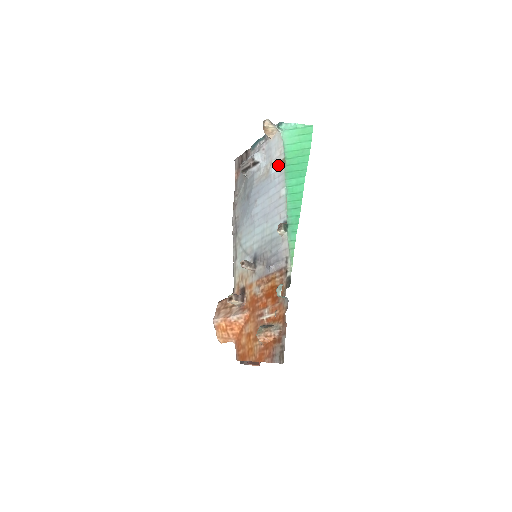
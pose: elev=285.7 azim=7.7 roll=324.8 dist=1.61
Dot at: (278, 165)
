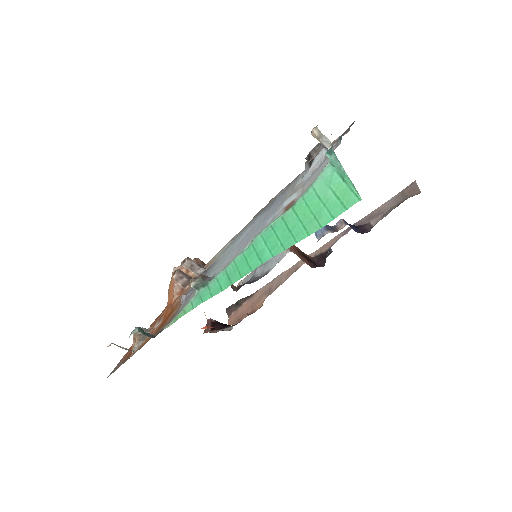
Dot at: (290, 202)
